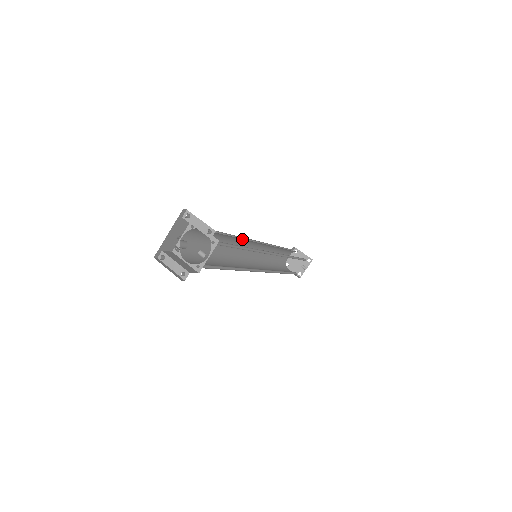
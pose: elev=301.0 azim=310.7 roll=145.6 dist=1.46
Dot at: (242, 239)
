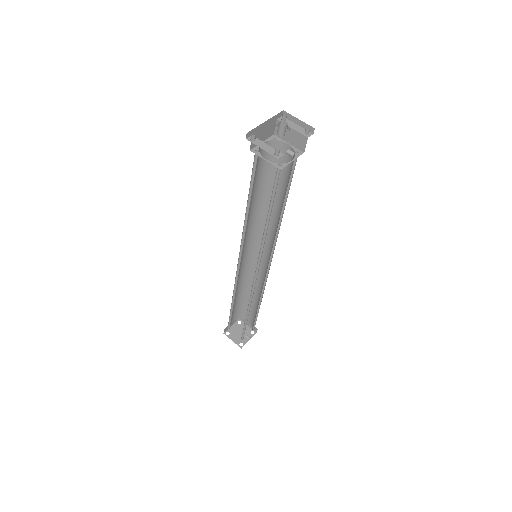
Dot at: (261, 221)
